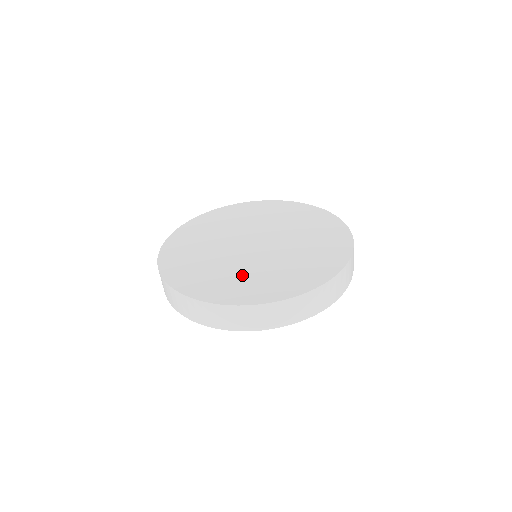
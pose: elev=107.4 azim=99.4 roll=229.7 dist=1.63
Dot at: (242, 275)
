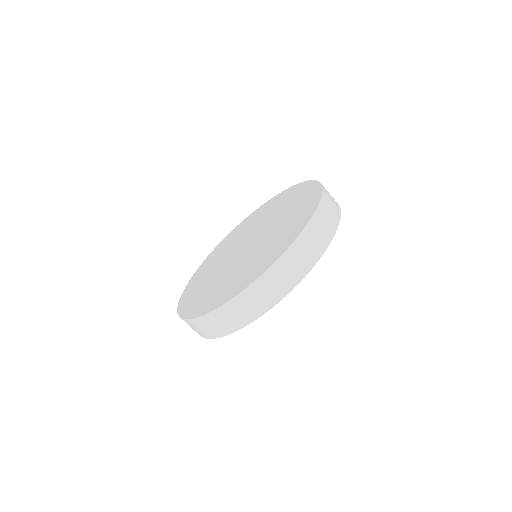
Dot at: (263, 251)
